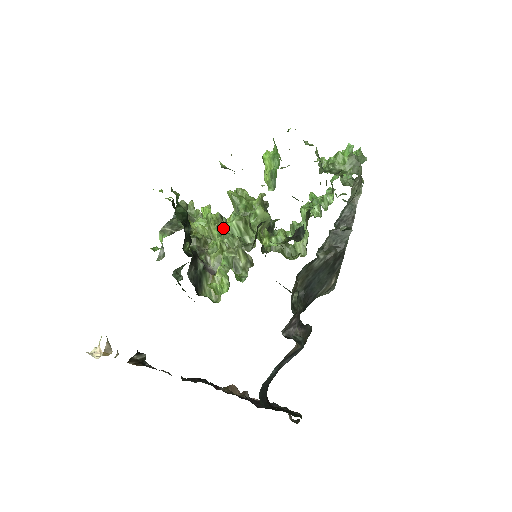
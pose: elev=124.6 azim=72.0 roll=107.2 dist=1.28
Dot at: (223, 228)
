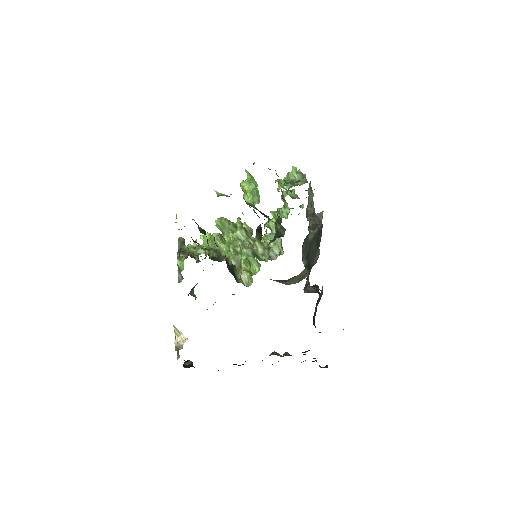
Dot at: (231, 238)
